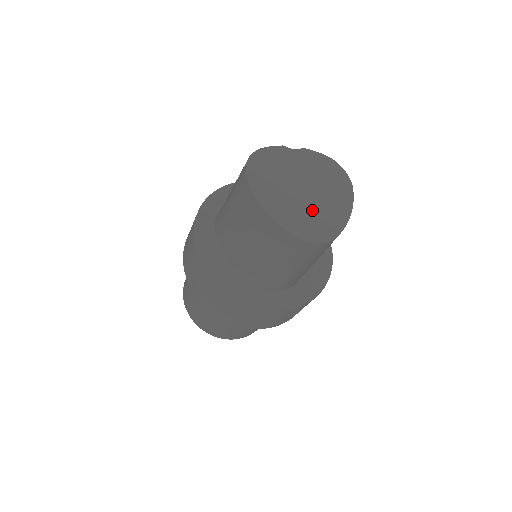
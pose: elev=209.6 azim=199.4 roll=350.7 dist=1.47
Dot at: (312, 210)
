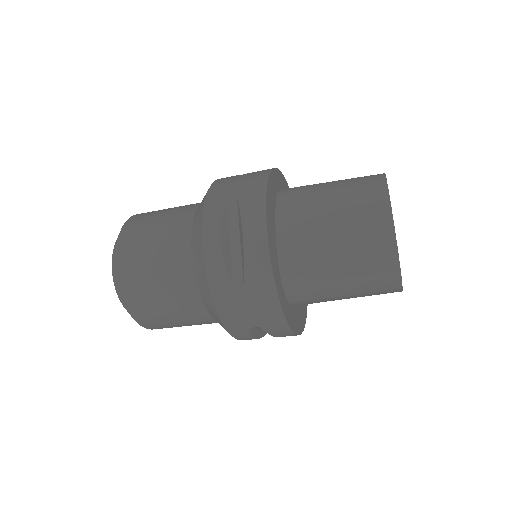
Dot at: occluded
